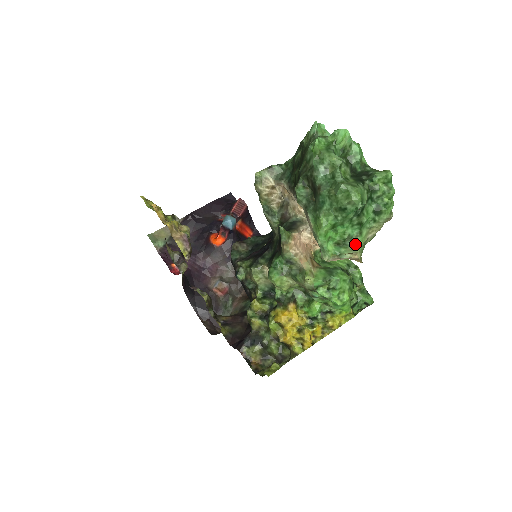
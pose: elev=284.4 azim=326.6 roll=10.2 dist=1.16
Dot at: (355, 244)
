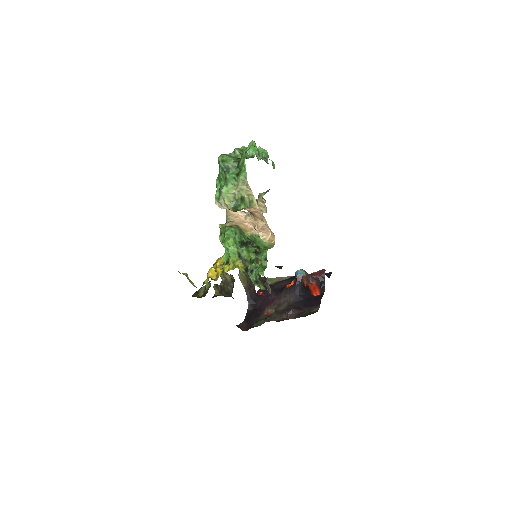
Dot at: (222, 190)
